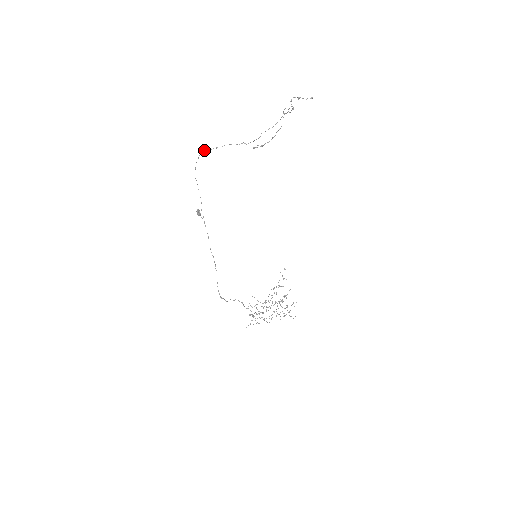
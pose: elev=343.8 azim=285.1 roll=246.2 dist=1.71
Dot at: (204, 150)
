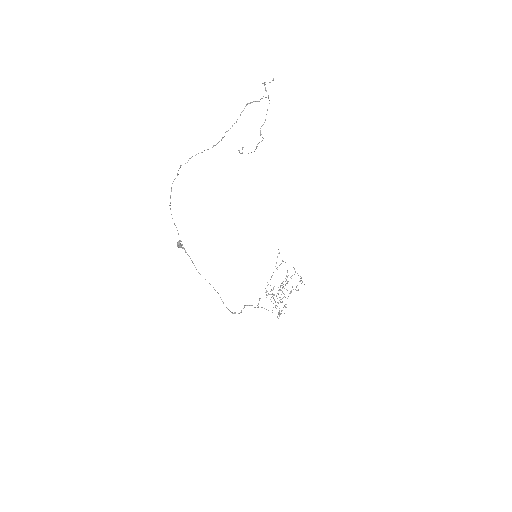
Dot at: (177, 175)
